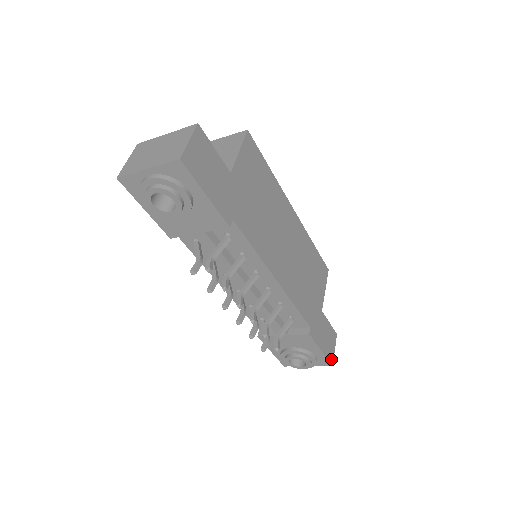
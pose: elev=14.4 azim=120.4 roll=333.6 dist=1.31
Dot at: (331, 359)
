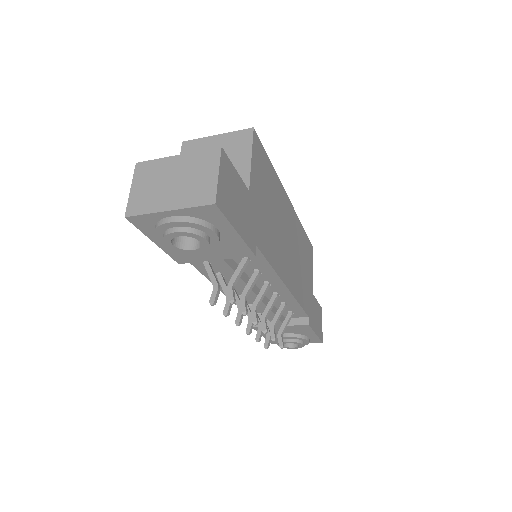
Dot at: (321, 336)
